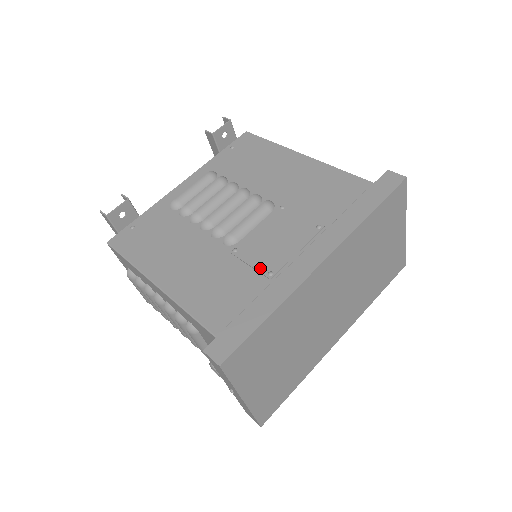
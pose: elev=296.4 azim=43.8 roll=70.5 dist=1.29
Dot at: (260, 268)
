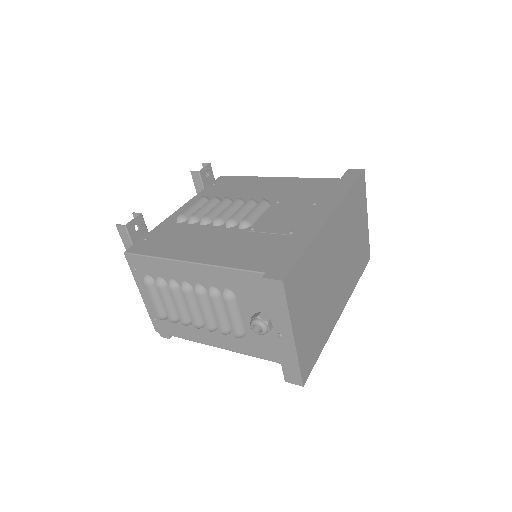
Dot at: (280, 232)
